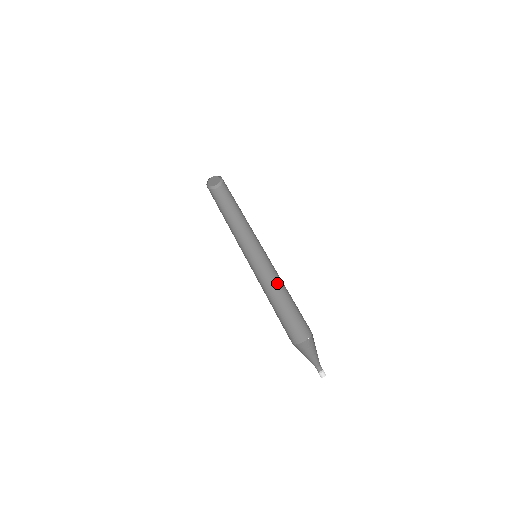
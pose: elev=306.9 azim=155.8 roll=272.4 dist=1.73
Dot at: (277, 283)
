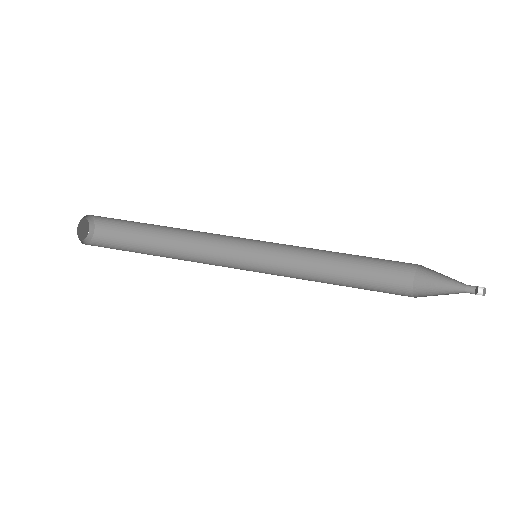
Dot at: (312, 252)
